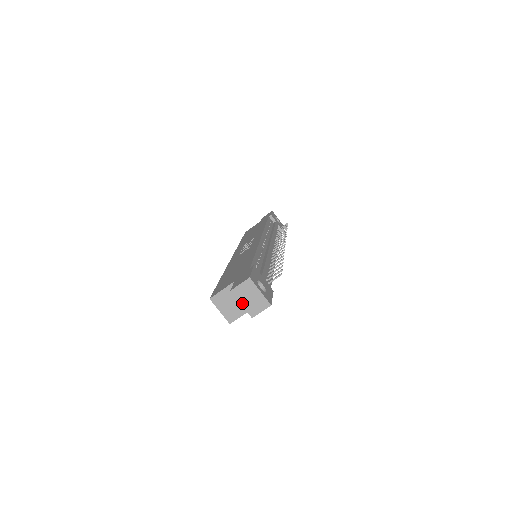
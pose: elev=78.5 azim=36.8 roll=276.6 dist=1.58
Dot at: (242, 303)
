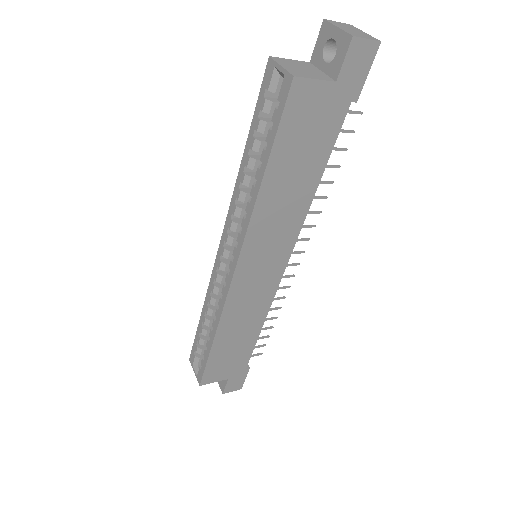
Dot at: (339, 27)
